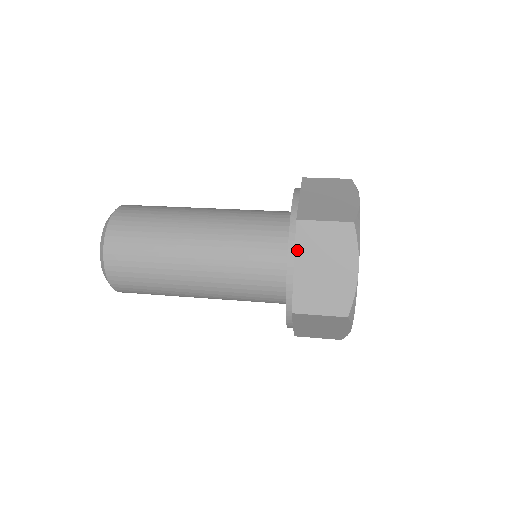
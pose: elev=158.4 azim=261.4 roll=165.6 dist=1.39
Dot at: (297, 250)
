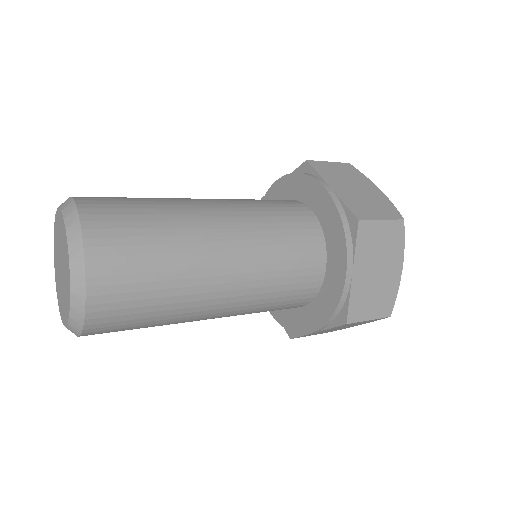
Dot at: (357, 254)
